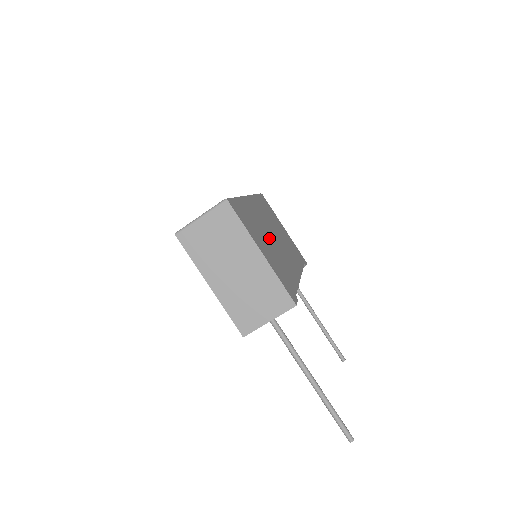
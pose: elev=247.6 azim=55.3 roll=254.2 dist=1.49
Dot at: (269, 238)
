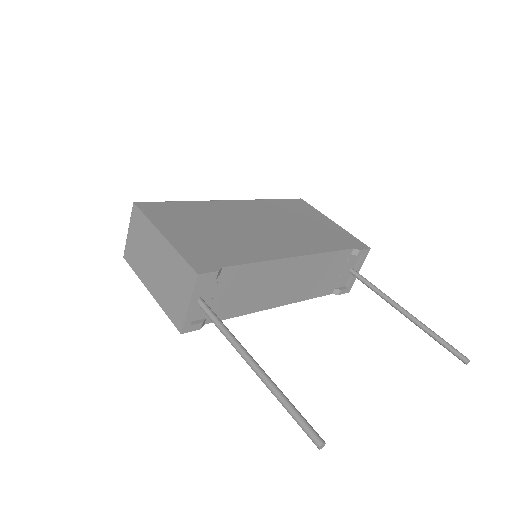
Dot at: (230, 227)
